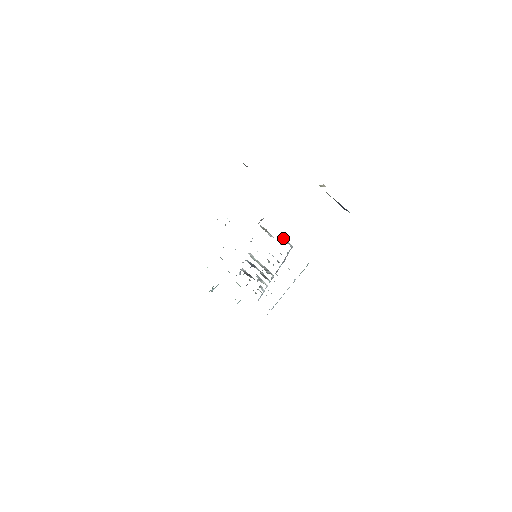
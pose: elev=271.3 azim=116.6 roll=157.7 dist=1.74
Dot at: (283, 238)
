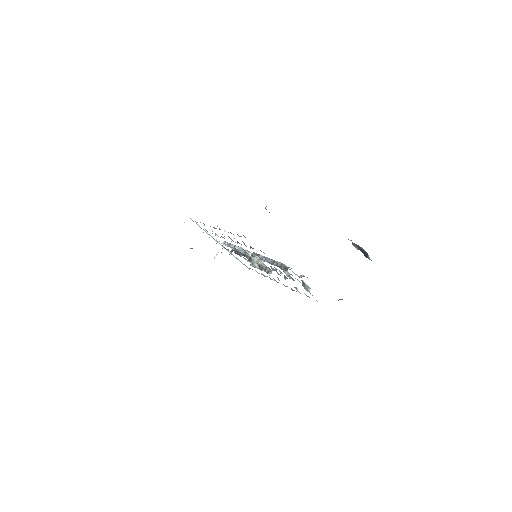
Dot at: (303, 285)
